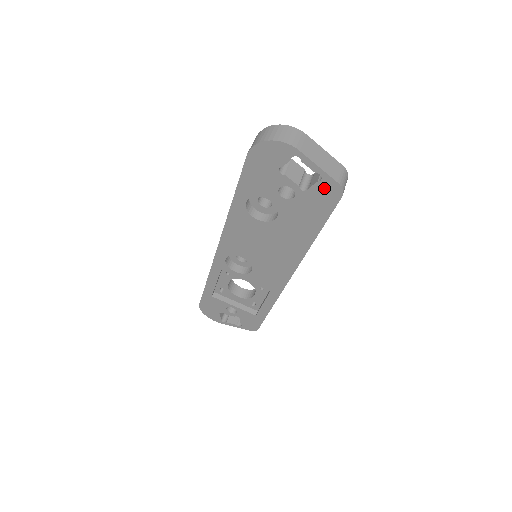
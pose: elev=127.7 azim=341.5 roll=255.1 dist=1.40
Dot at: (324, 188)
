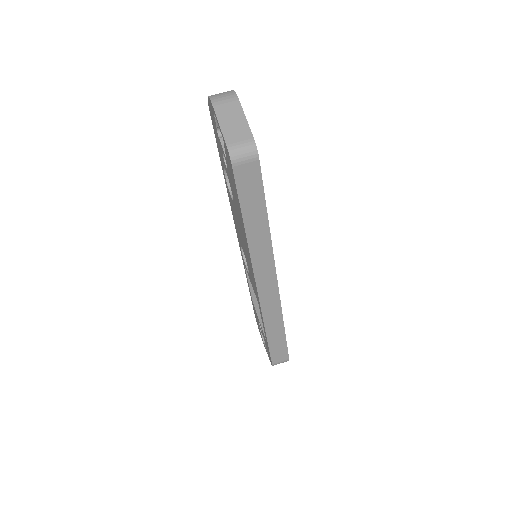
Dot at: (227, 154)
